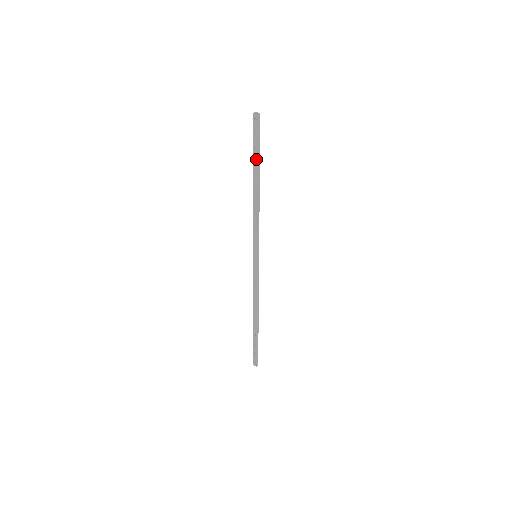
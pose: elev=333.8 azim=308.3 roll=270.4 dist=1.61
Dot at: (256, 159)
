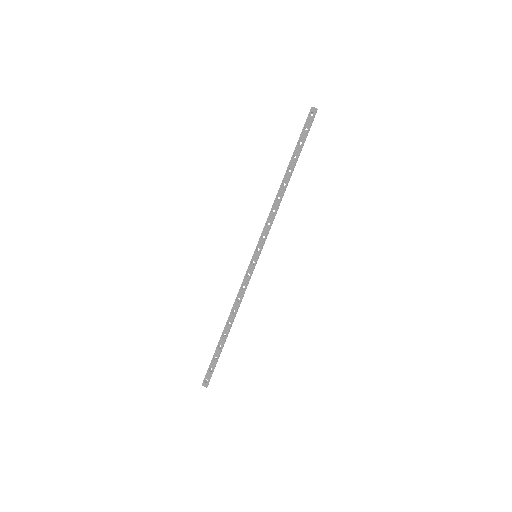
Dot at: (298, 153)
